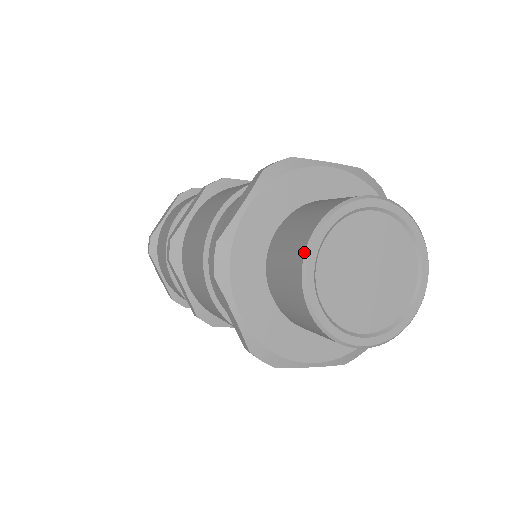
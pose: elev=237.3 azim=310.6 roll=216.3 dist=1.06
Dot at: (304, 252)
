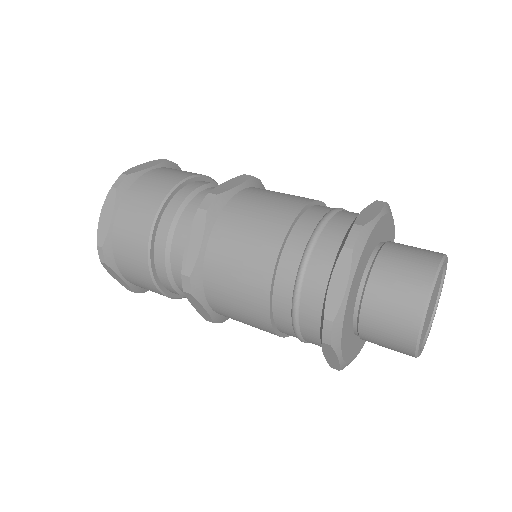
Dot at: (437, 269)
